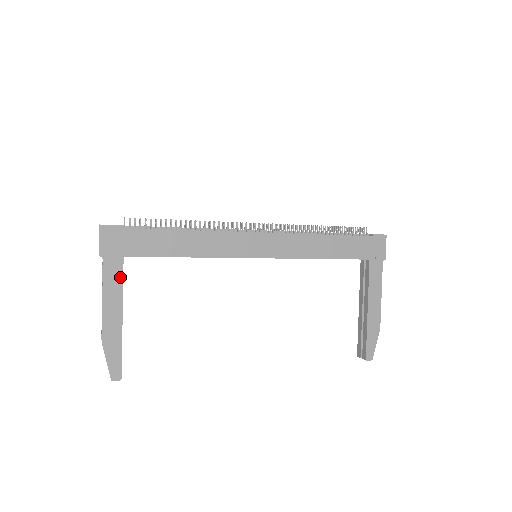
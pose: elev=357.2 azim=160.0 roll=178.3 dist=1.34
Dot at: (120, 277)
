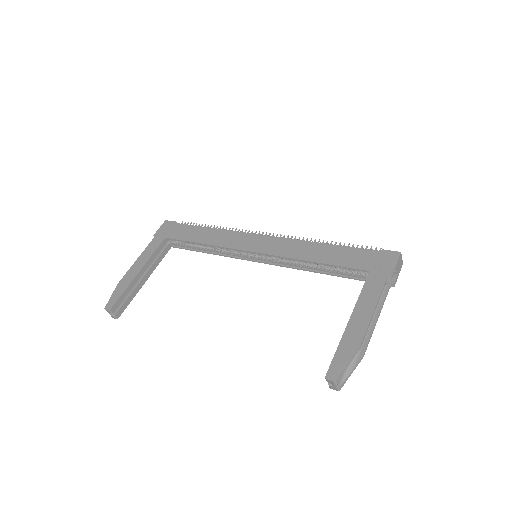
Dot at: (155, 248)
